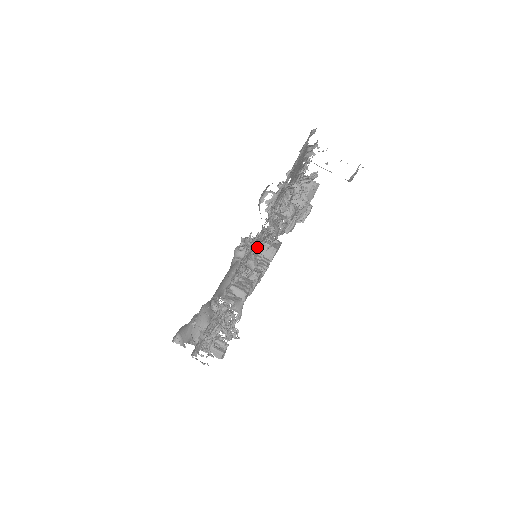
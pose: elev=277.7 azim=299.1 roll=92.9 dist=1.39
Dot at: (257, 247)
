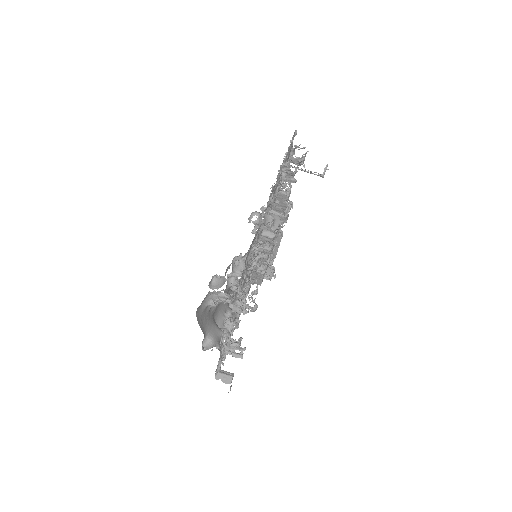
Dot at: (282, 181)
